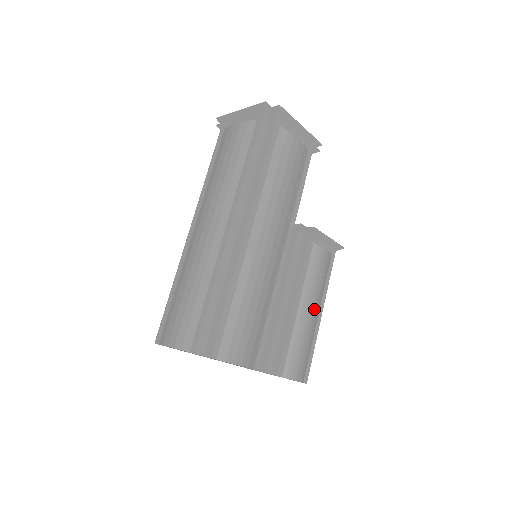
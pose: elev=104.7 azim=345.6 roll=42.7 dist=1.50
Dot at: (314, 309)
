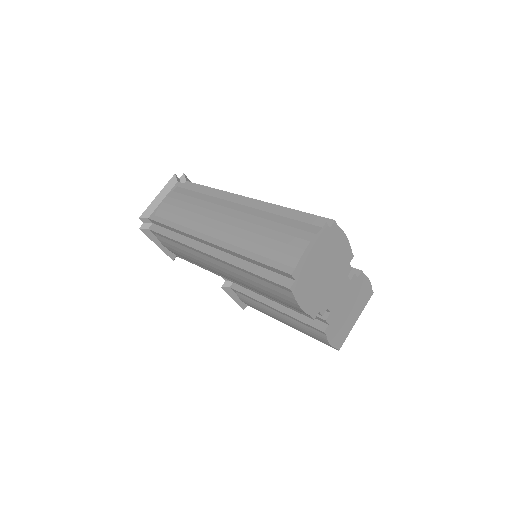
Dot at: occluded
